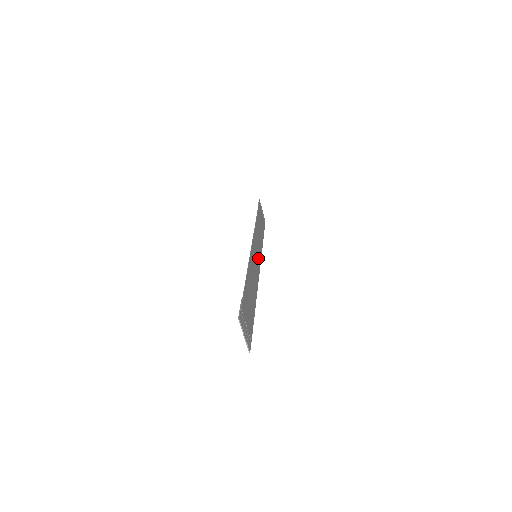
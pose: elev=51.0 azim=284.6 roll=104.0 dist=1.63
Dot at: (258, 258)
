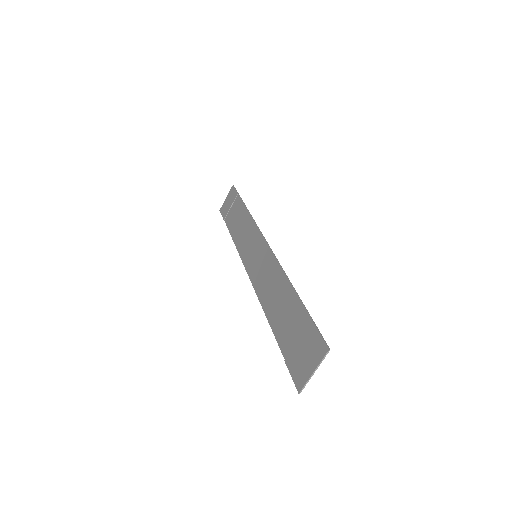
Dot at: (249, 258)
